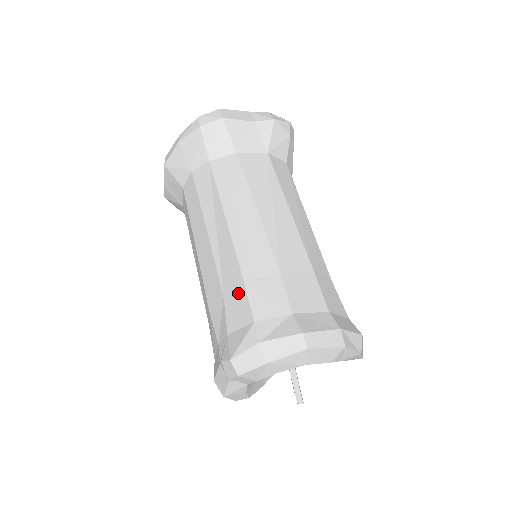
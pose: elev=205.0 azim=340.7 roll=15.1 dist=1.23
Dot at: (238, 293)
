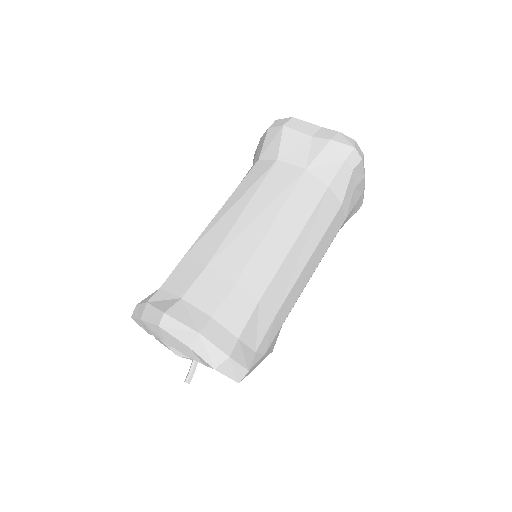
Dot at: occluded
